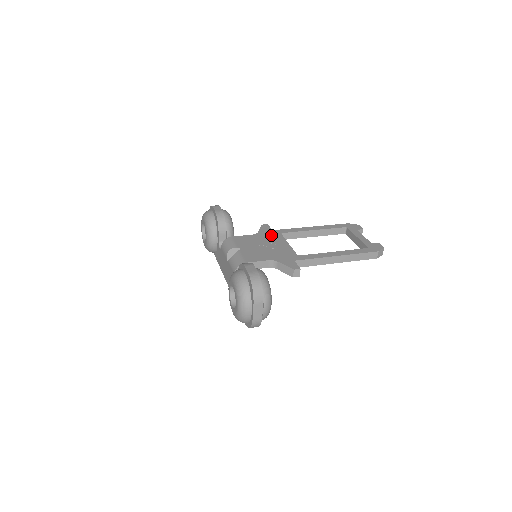
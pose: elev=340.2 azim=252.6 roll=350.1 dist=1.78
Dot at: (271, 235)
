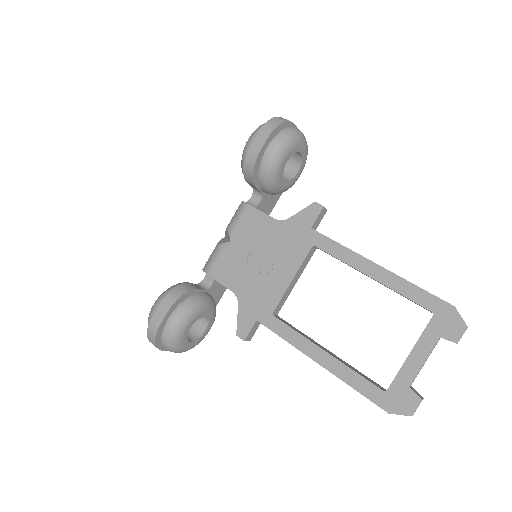
Dot at: (294, 240)
